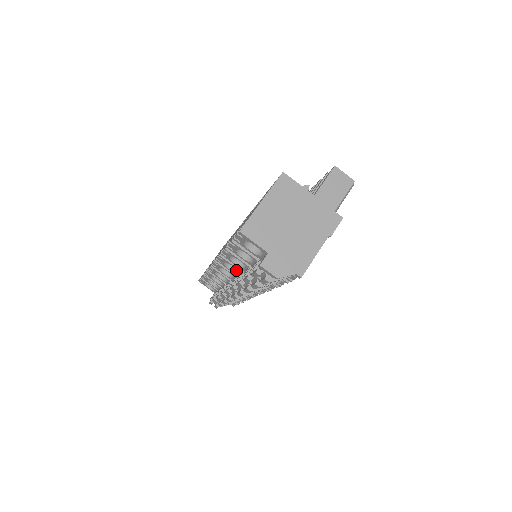
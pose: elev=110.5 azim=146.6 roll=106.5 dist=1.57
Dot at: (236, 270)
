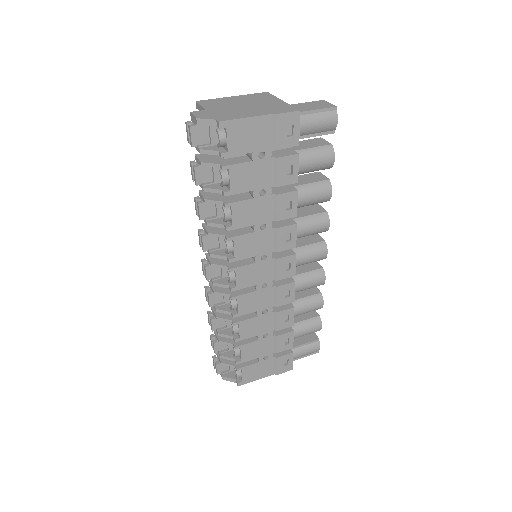
Dot at: occluded
